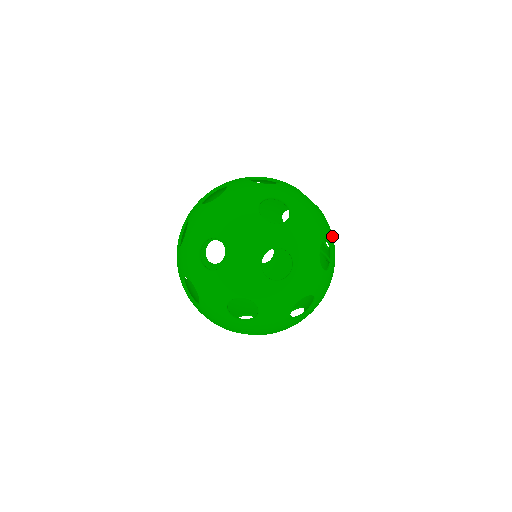
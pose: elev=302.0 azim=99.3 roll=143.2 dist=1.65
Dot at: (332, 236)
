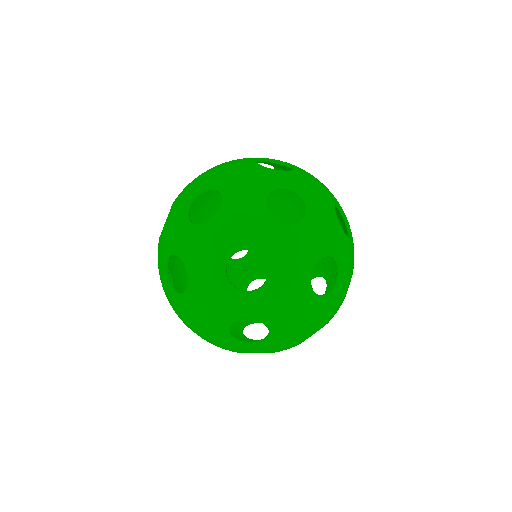
Dot at: occluded
